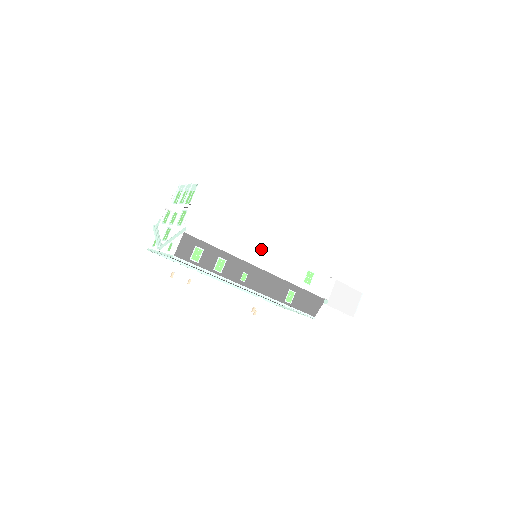
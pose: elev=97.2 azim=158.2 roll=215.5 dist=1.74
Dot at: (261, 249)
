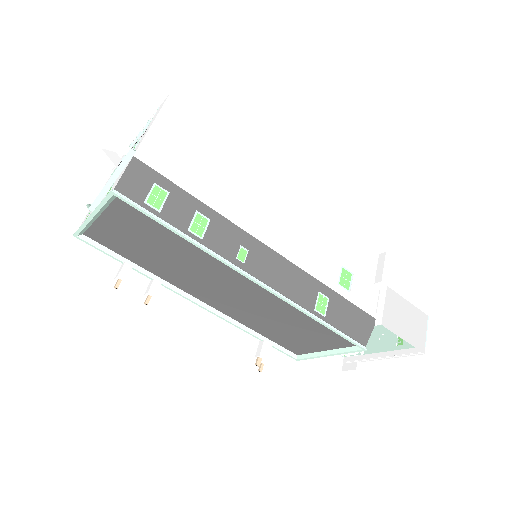
Dot at: (266, 216)
